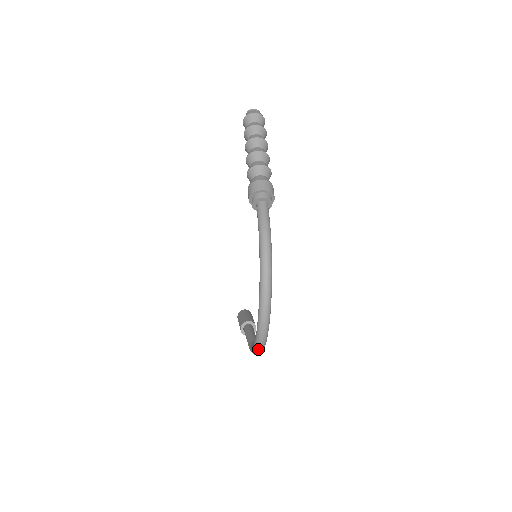
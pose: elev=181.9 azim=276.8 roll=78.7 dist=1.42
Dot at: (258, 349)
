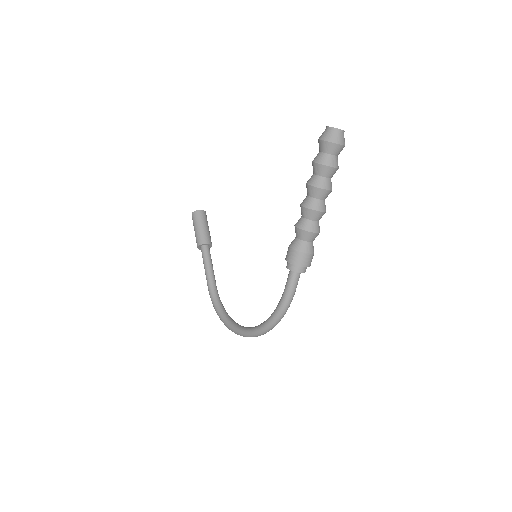
Dot at: (225, 325)
